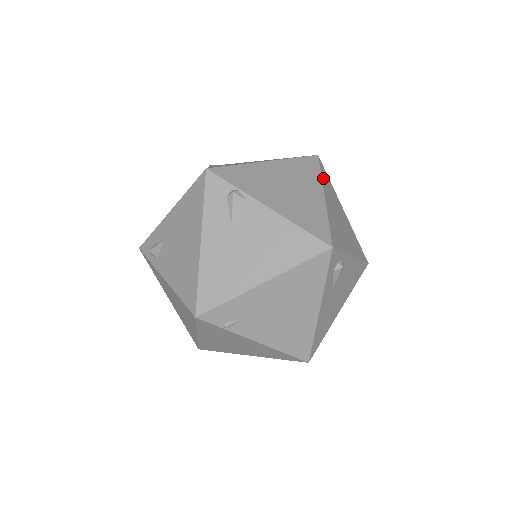
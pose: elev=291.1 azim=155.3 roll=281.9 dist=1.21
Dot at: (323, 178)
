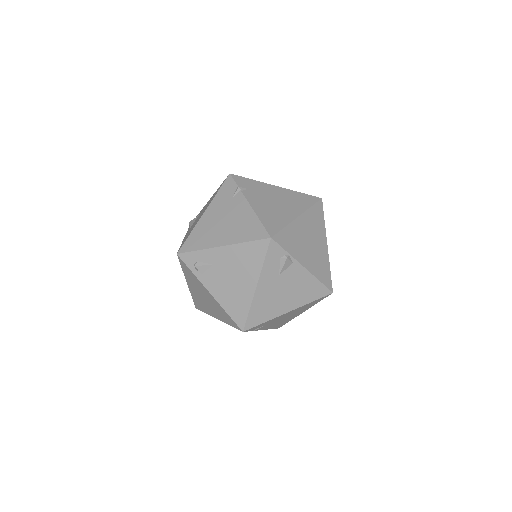
Dot at: (324, 222)
